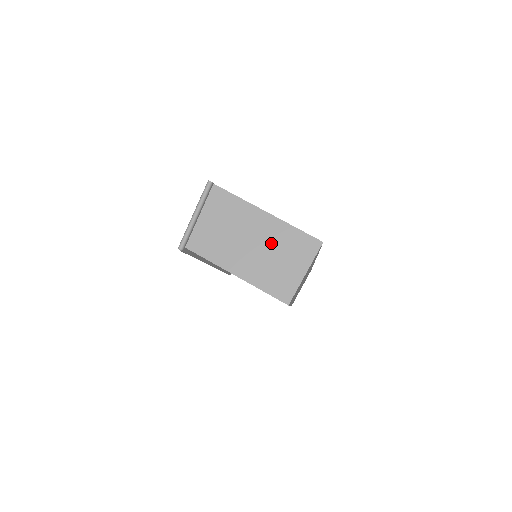
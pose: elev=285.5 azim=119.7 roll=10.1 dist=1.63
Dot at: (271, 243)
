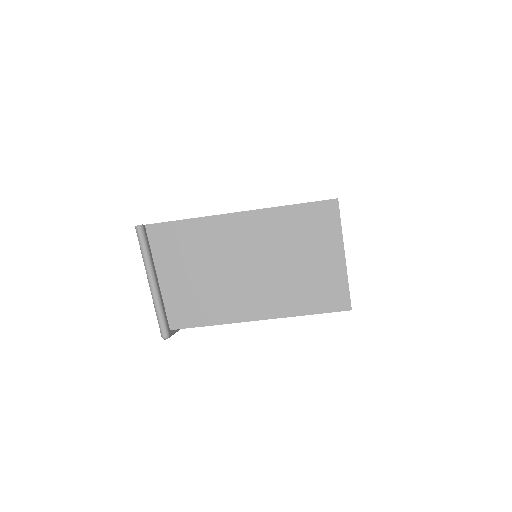
Dot at: (272, 248)
